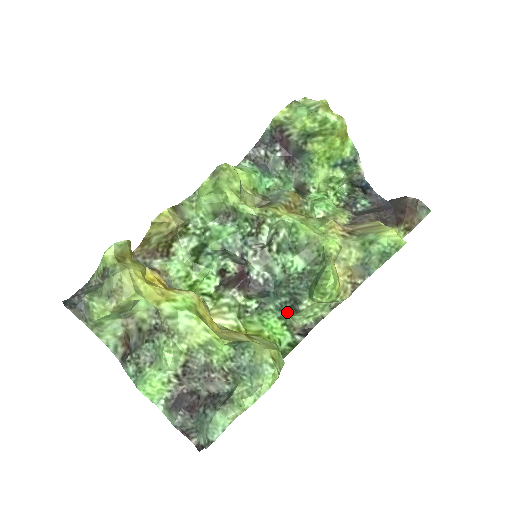
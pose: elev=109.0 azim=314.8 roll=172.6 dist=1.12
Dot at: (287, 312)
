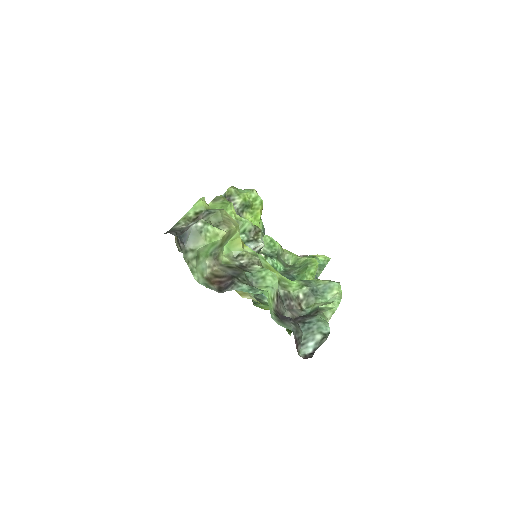
Dot at: occluded
